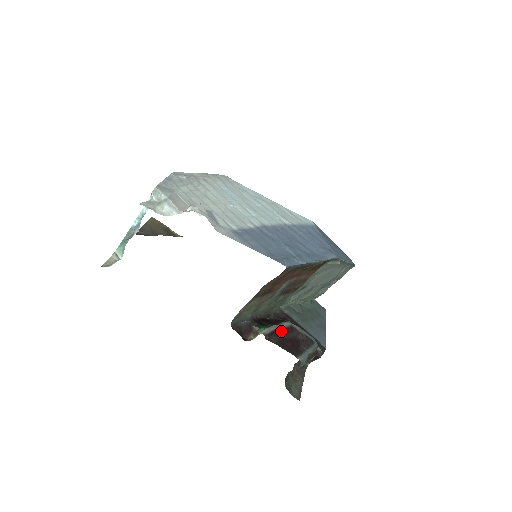
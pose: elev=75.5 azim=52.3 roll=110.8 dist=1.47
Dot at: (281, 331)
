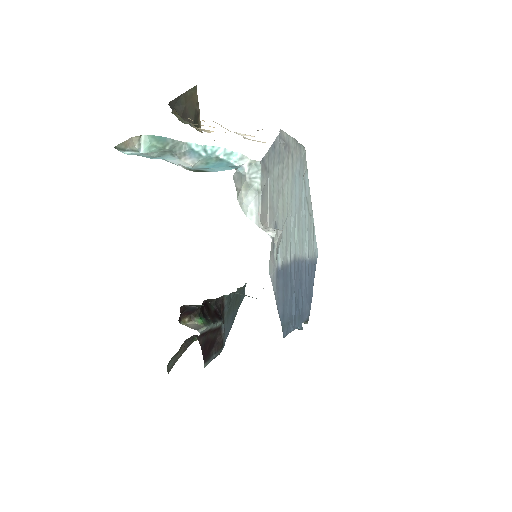
Dot at: (212, 330)
